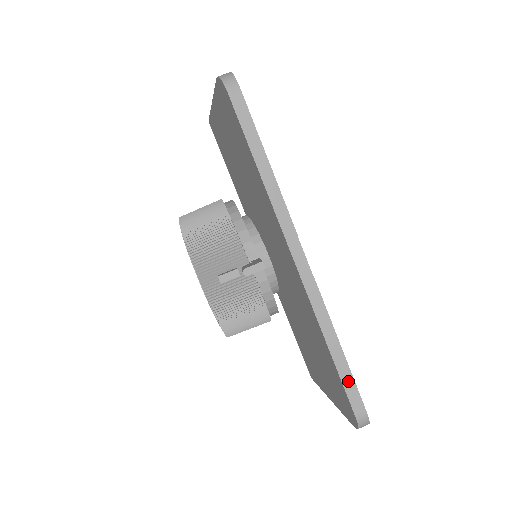
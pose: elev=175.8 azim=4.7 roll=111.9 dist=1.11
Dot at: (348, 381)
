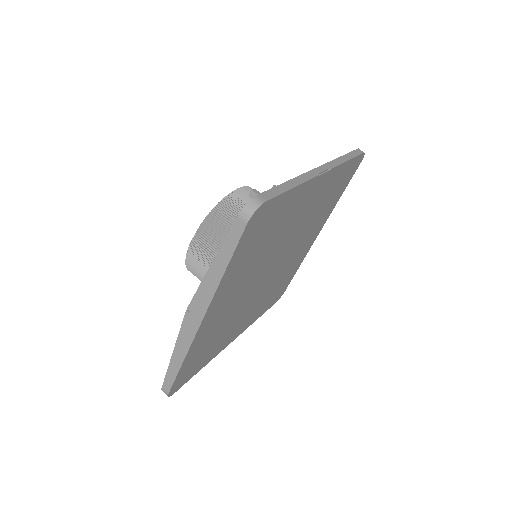
Dot at: (277, 191)
